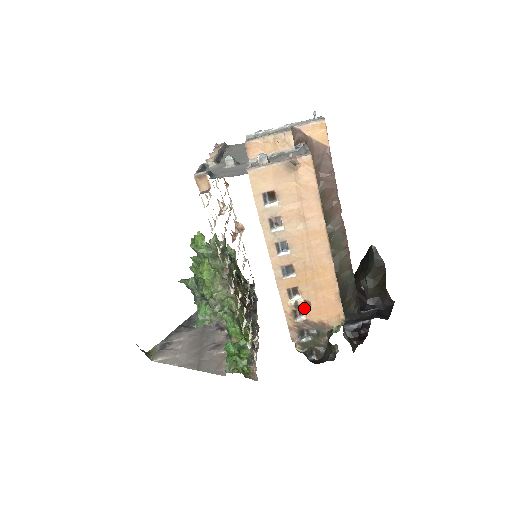
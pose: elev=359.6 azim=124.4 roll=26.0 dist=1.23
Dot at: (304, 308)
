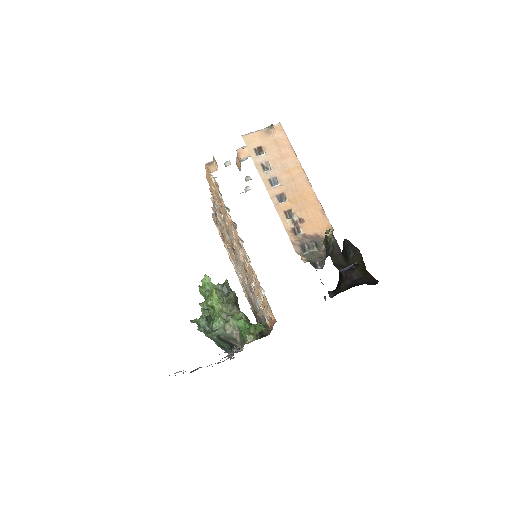
Dot at: (300, 226)
